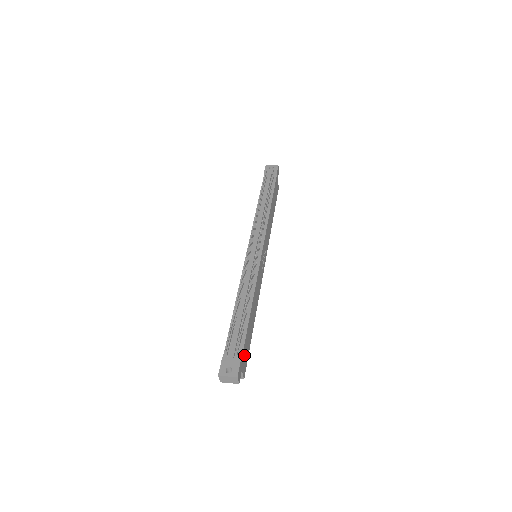
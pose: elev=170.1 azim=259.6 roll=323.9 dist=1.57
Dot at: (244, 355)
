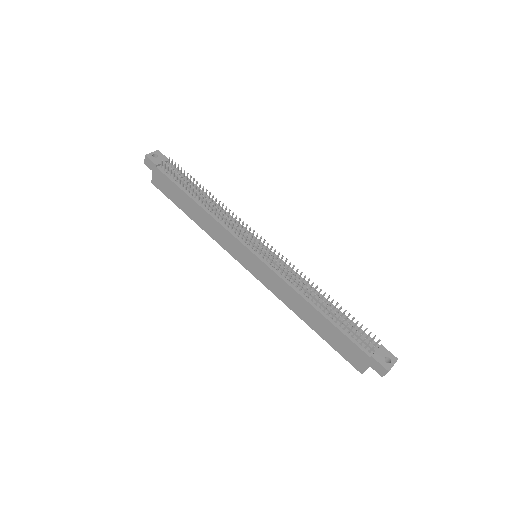
Dot at: occluded
